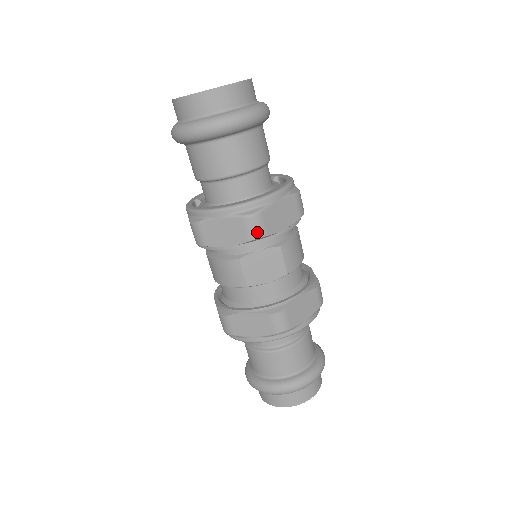
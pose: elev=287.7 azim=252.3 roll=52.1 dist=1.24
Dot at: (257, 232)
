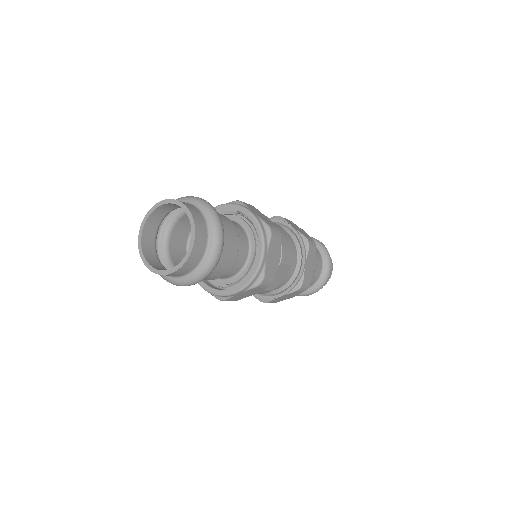
Dot at: (269, 283)
